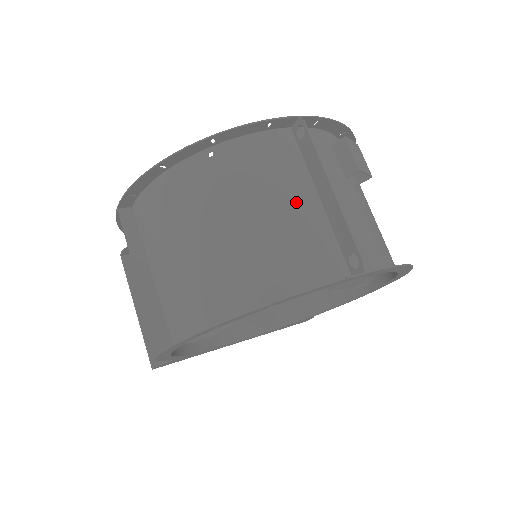
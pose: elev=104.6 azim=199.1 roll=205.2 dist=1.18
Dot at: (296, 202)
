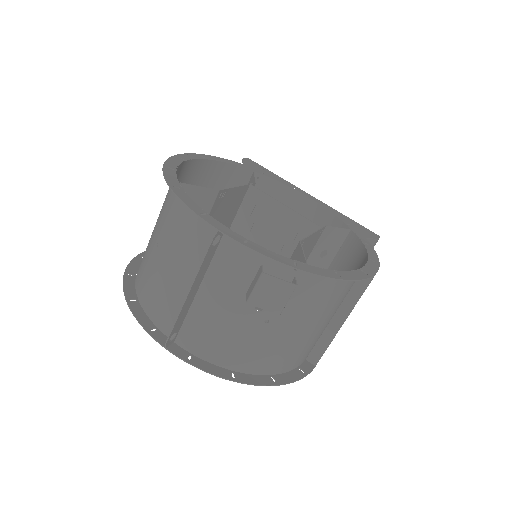
Dot at: (182, 274)
